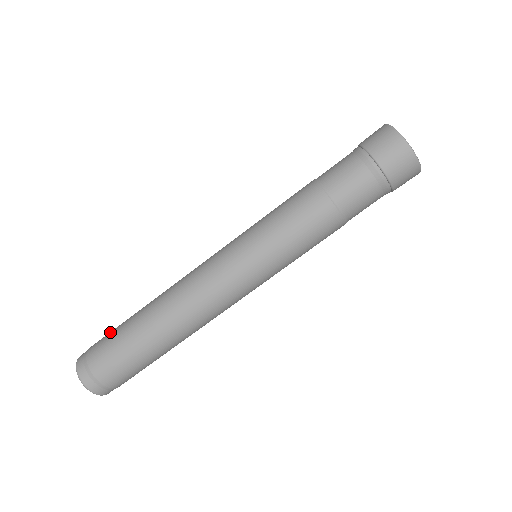
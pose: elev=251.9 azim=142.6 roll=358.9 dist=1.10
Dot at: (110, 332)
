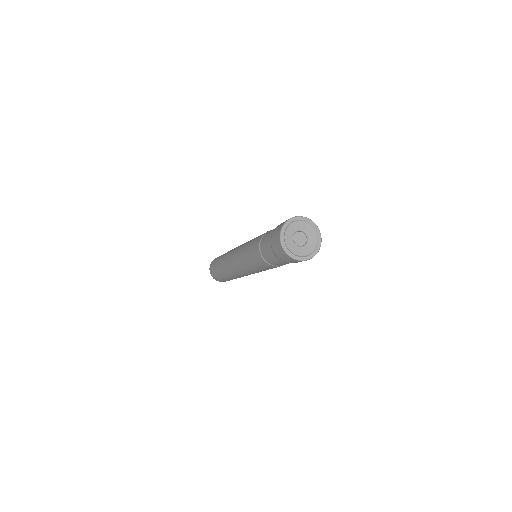
Dot at: (215, 261)
